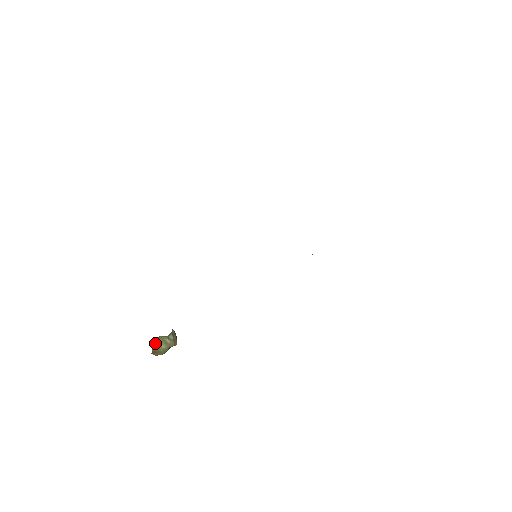
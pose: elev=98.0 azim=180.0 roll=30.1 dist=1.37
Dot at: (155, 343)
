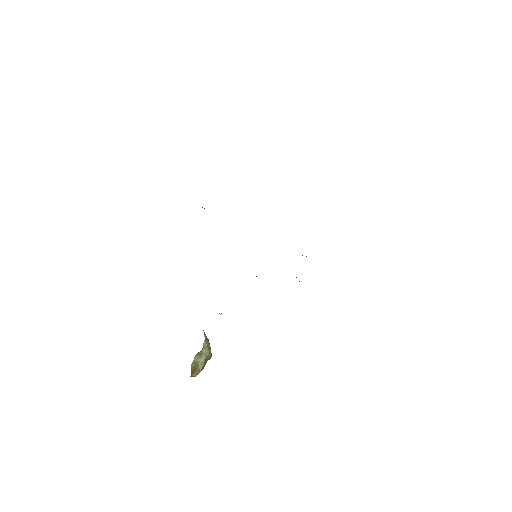
Dot at: (193, 363)
